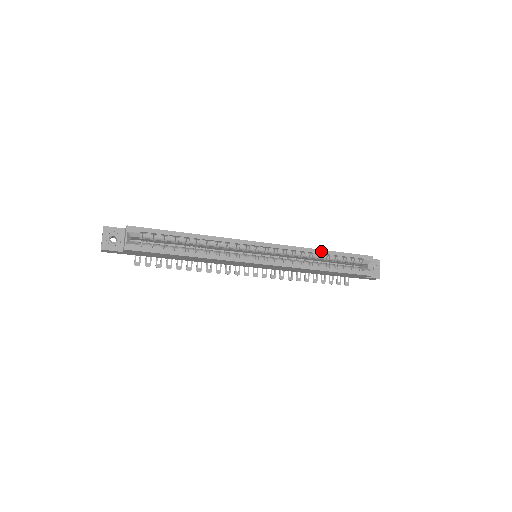
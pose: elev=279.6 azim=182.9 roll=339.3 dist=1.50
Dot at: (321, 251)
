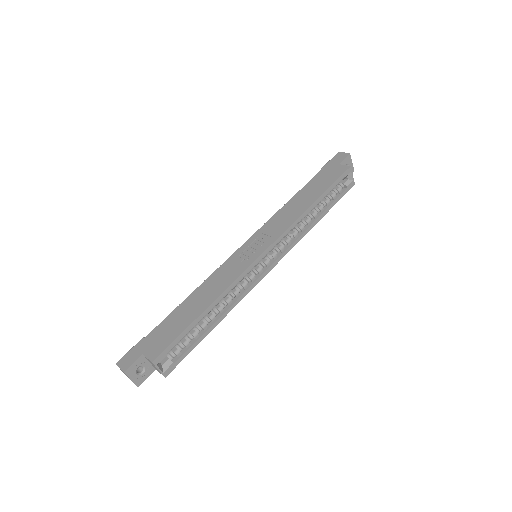
Dot at: (311, 207)
